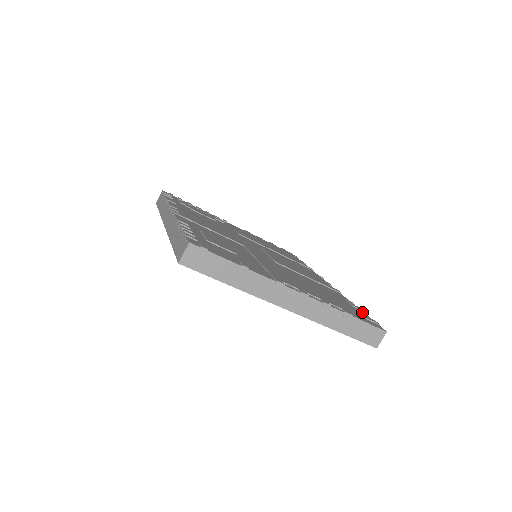
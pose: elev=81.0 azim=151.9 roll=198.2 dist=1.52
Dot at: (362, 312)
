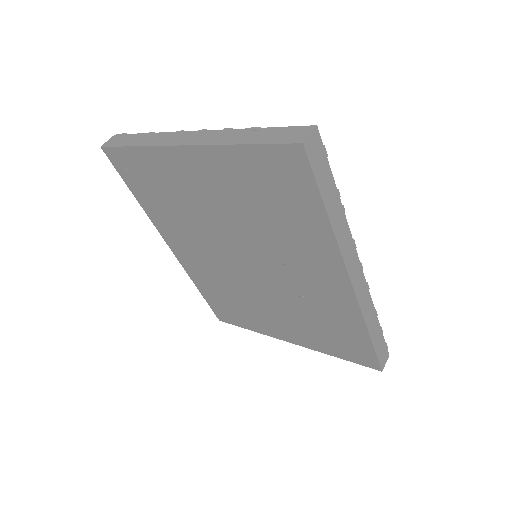
Dot at: occluded
